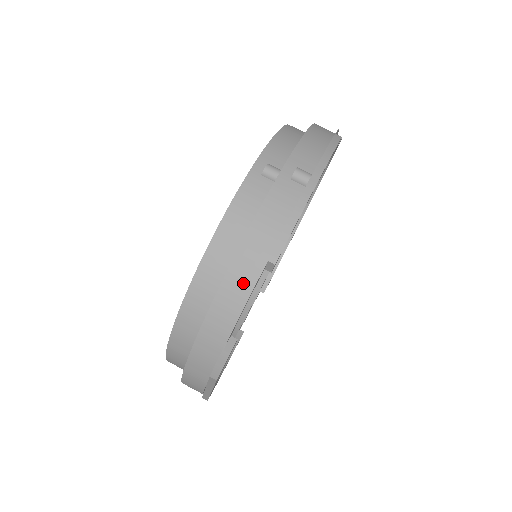
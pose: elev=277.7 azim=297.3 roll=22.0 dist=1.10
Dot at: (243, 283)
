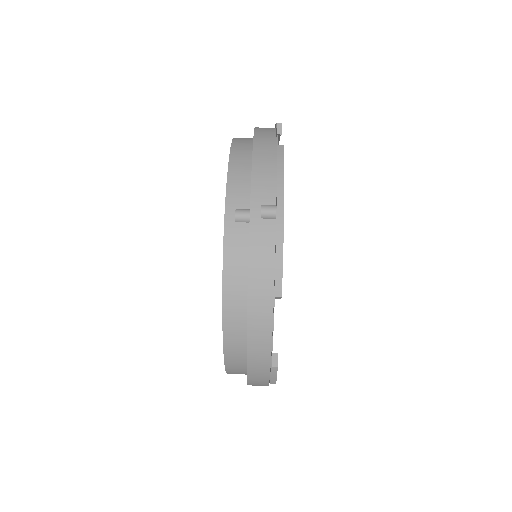
Dot at: (263, 318)
